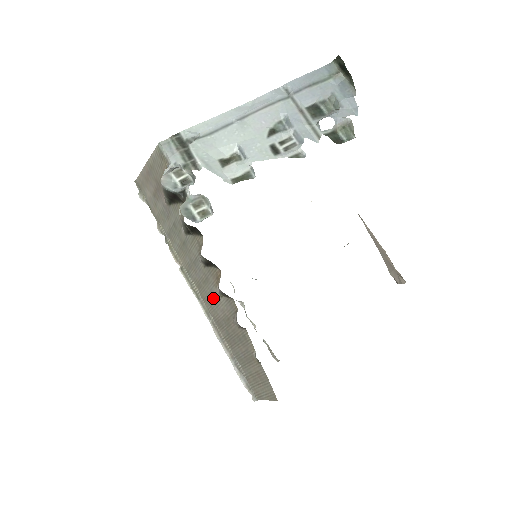
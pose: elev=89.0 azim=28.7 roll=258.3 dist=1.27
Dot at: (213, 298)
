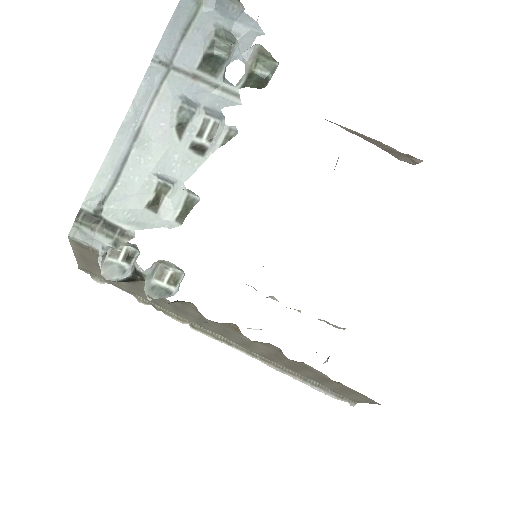
Dot at: (246, 342)
